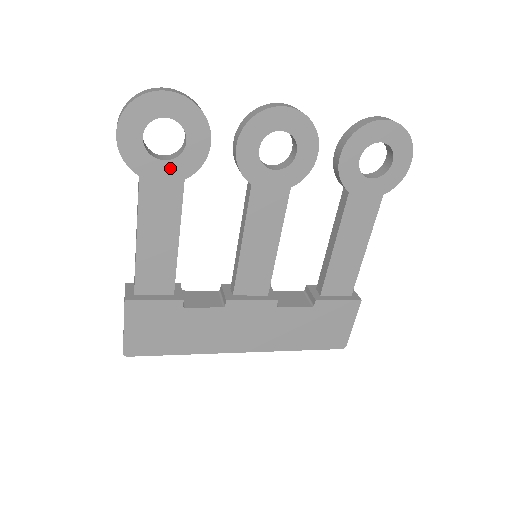
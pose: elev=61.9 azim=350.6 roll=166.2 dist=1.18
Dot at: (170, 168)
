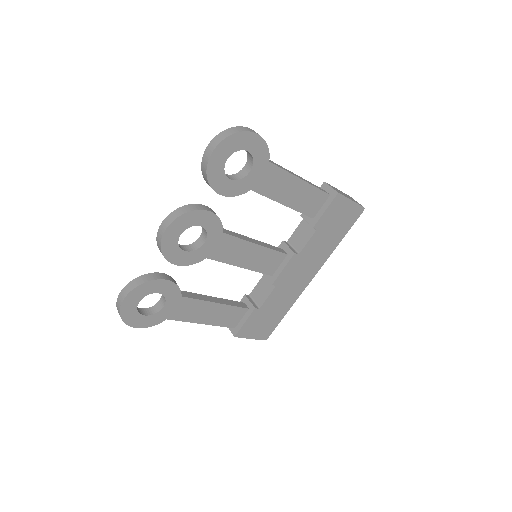
Dot at: (170, 303)
